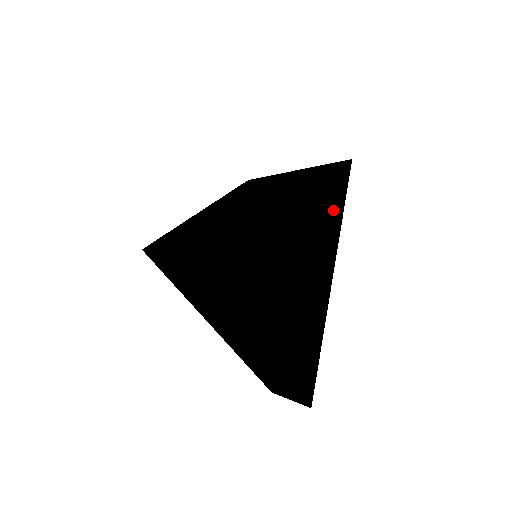
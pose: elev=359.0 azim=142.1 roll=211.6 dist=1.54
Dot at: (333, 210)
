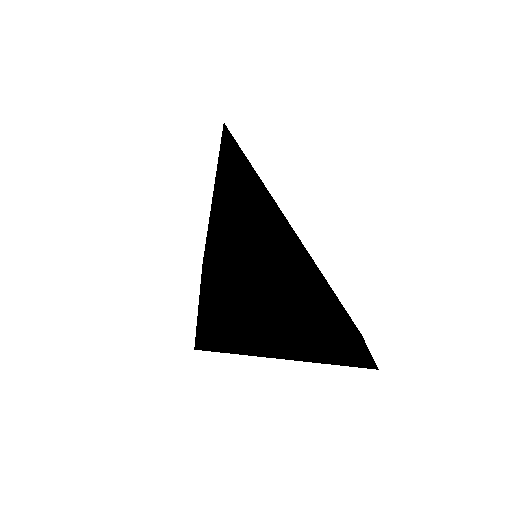
Dot at: (252, 227)
